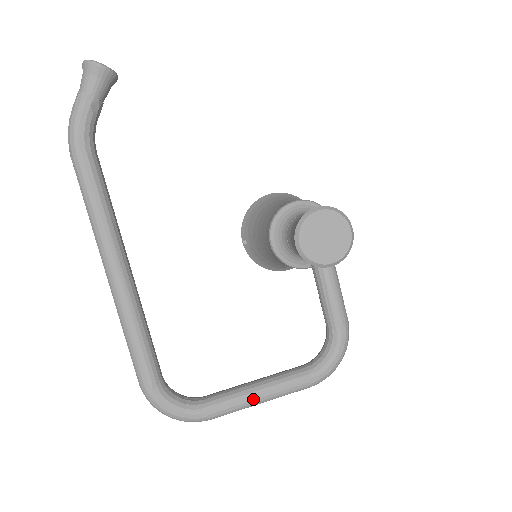
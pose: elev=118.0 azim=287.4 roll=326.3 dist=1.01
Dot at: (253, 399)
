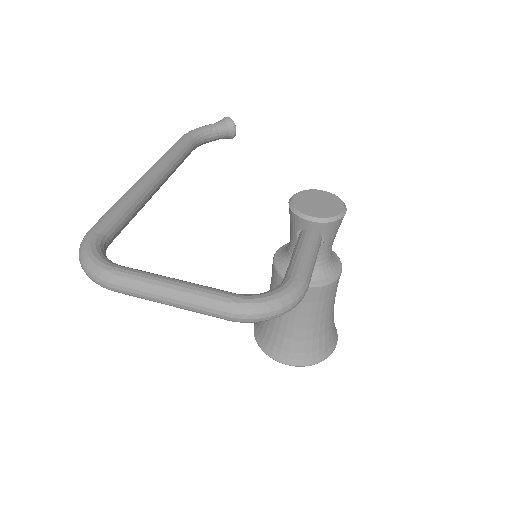
Dot at: (164, 281)
